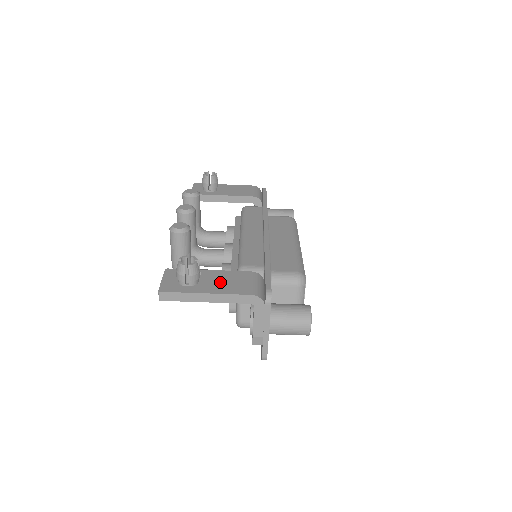
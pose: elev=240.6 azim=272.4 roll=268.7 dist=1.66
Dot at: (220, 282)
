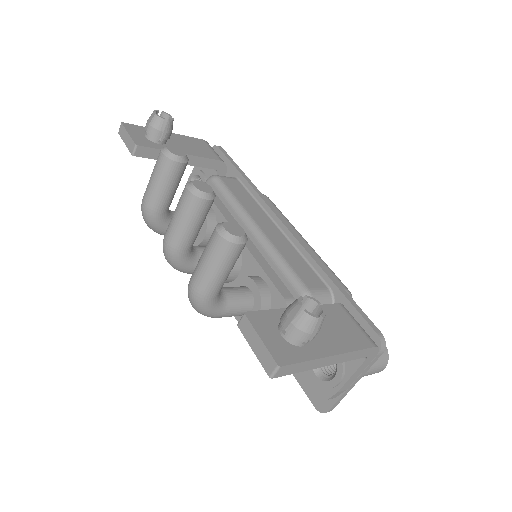
Dot at: (328, 330)
